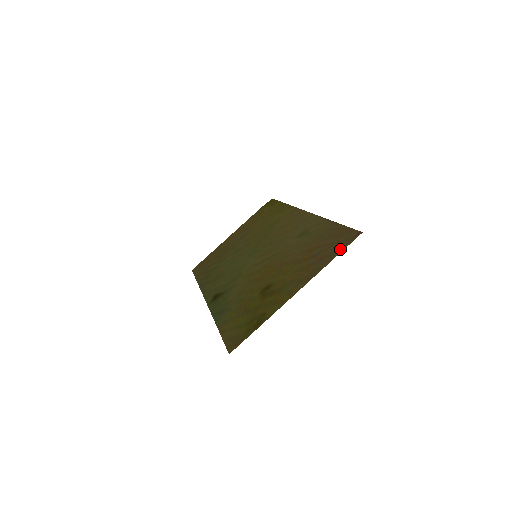
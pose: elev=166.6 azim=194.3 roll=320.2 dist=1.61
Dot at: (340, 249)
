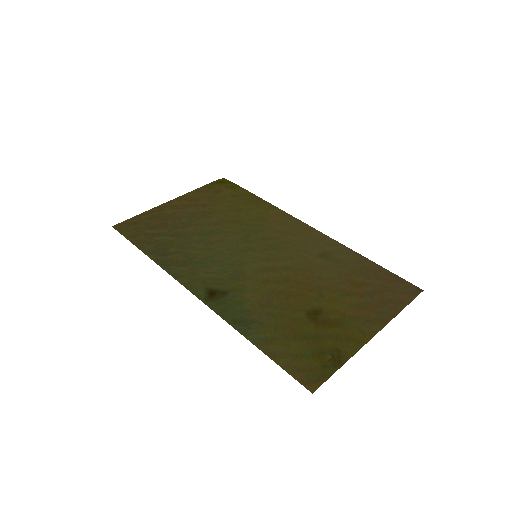
Dot at: (405, 300)
